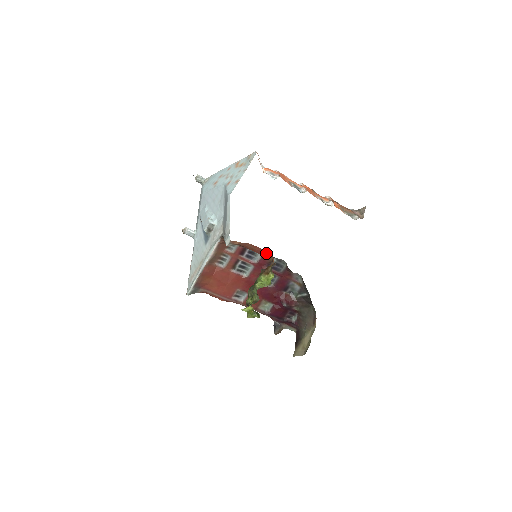
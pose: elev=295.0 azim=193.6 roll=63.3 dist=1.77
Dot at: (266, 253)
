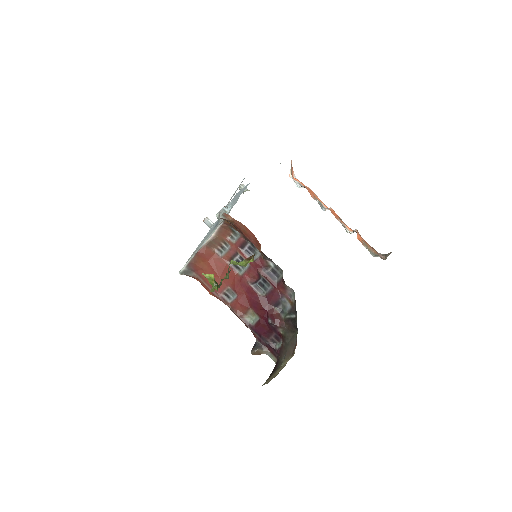
Dot at: (256, 240)
